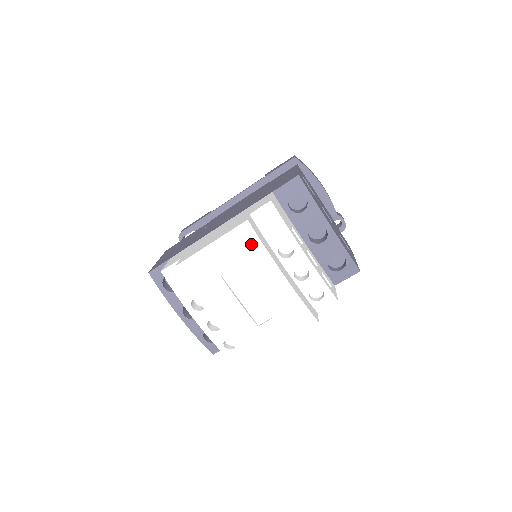
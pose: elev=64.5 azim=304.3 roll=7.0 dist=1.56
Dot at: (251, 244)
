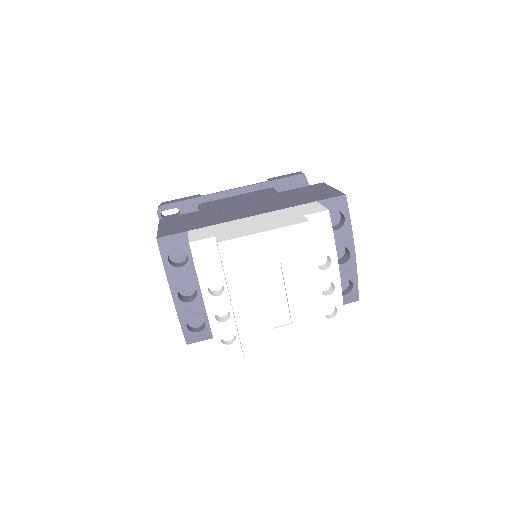
Dot at: (304, 246)
